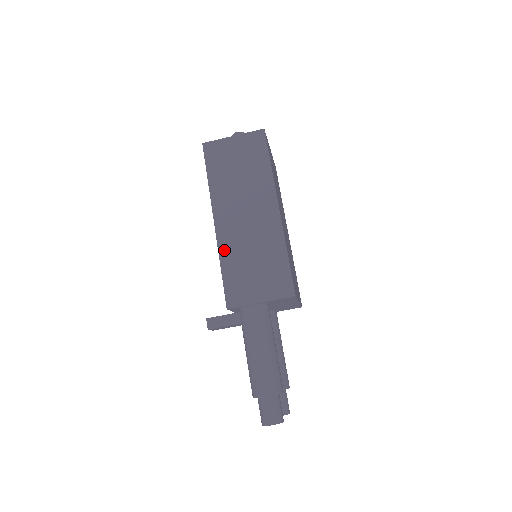
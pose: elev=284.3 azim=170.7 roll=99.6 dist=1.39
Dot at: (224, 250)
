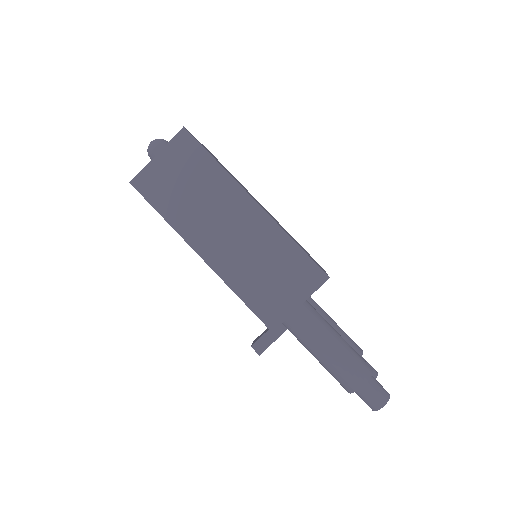
Dot at: (230, 278)
